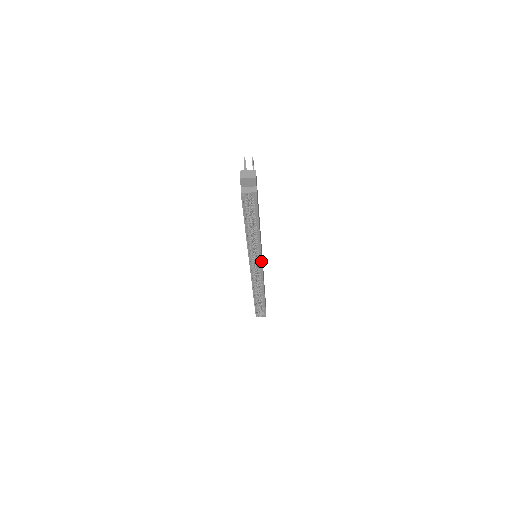
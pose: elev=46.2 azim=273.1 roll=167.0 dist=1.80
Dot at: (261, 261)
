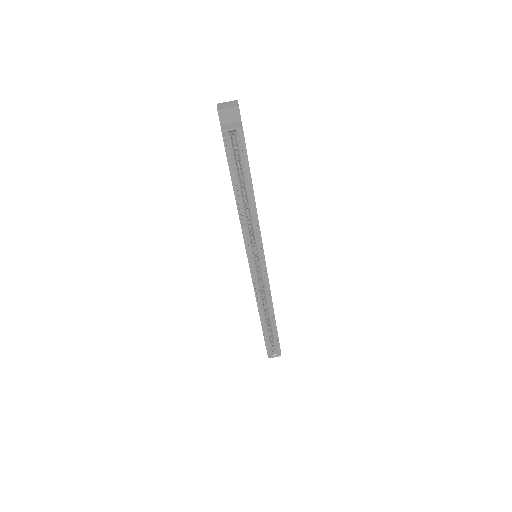
Dot at: (263, 255)
